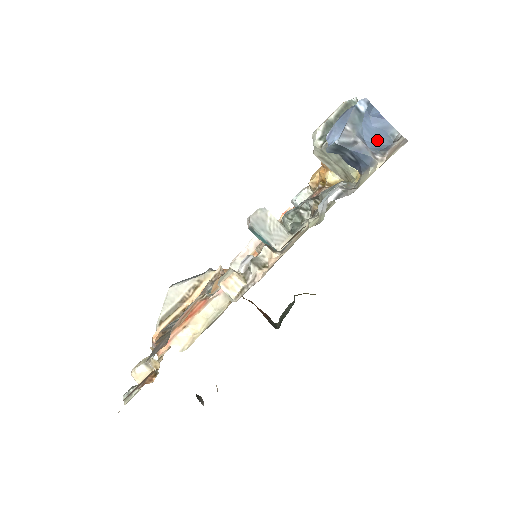
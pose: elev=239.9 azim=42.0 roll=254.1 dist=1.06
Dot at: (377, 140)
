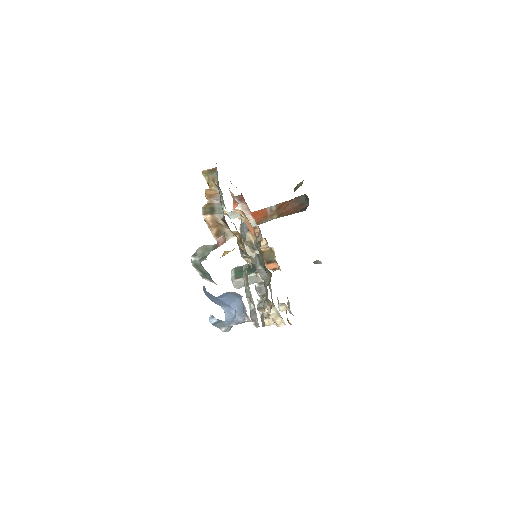
Dot at: (234, 299)
